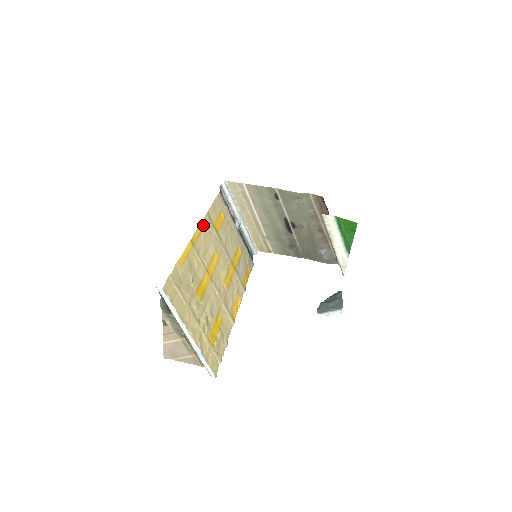
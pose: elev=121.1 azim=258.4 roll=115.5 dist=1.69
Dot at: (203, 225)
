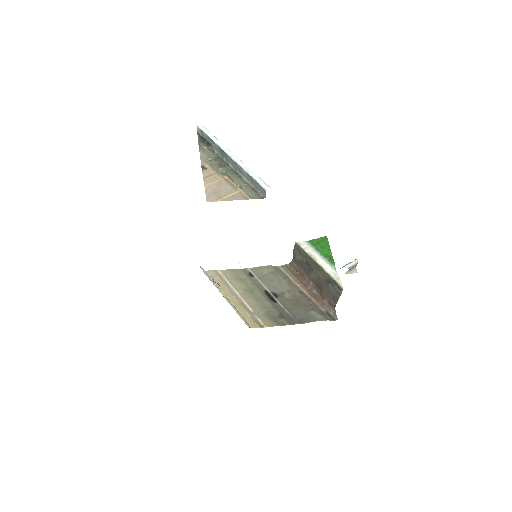
Dot at: occluded
